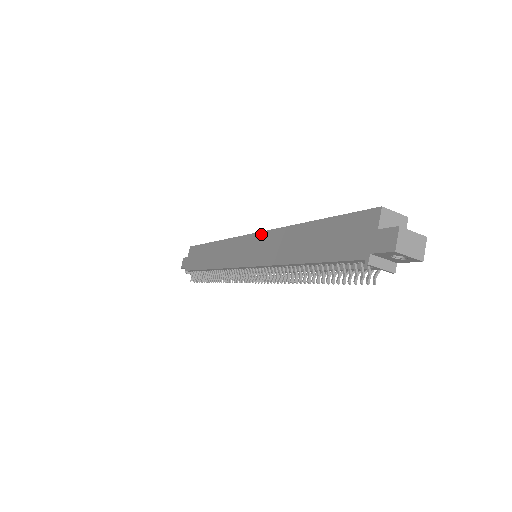
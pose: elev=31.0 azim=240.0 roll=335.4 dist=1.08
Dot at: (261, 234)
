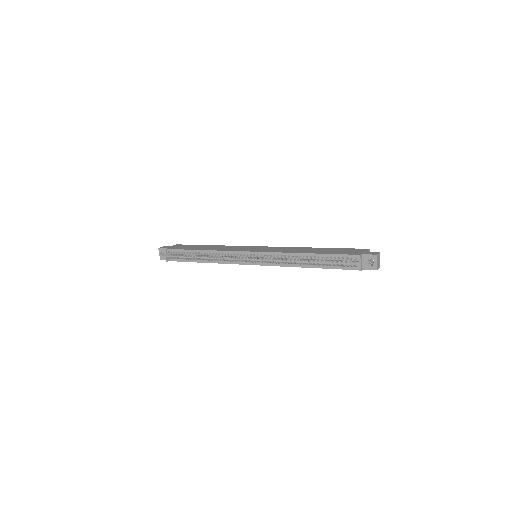
Dot at: (274, 247)
